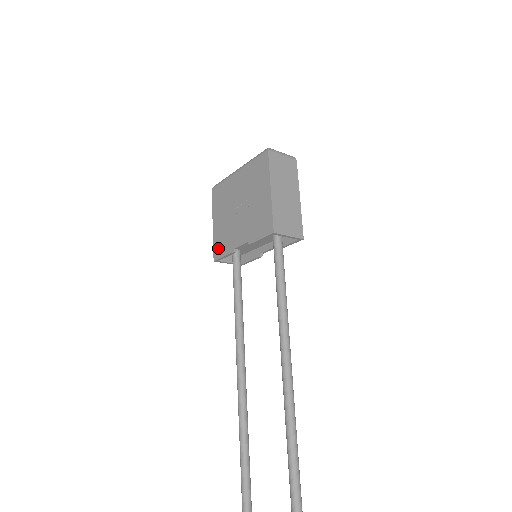
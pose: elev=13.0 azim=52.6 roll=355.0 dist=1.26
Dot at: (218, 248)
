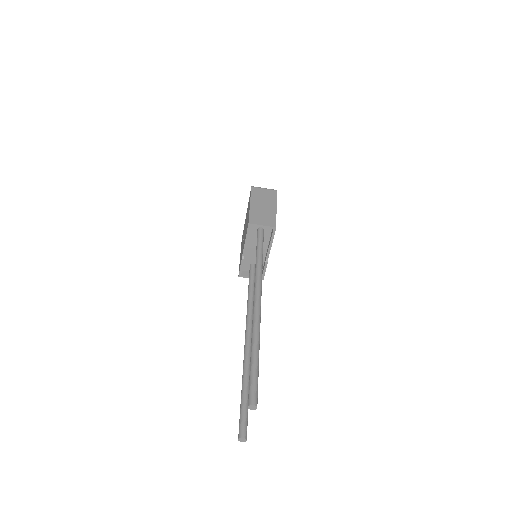
Dot at: (239, 266)
